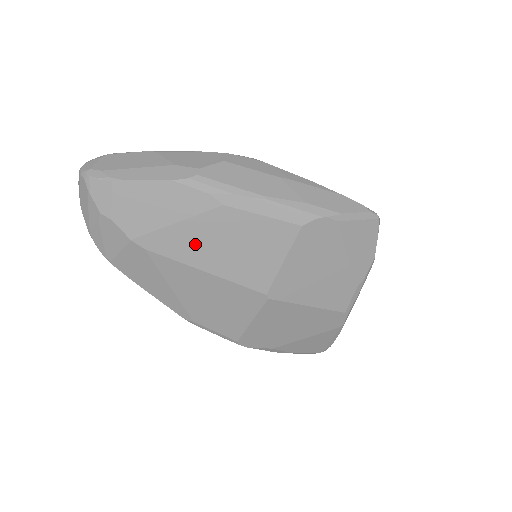
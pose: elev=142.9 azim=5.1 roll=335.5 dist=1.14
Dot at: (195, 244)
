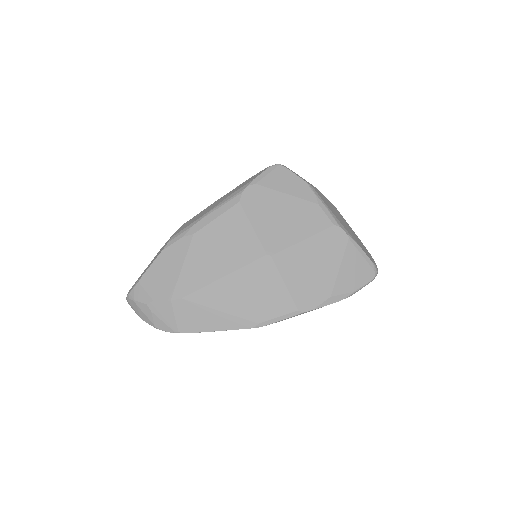
Dot at: (202, 268)
